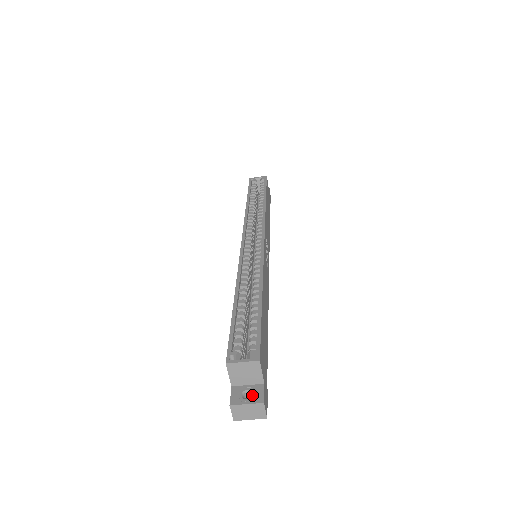
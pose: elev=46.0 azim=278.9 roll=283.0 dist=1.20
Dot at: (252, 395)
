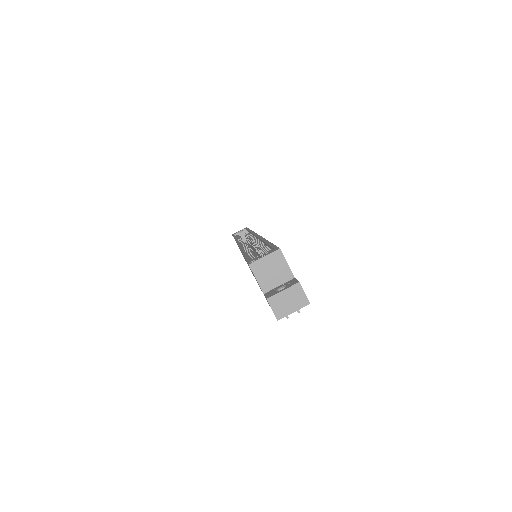
Dot at: (286, 286)
